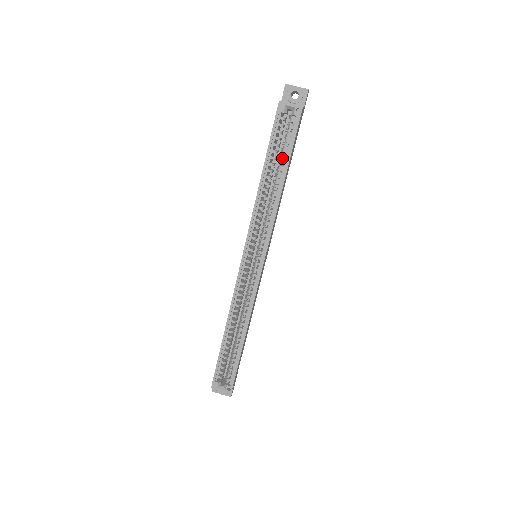
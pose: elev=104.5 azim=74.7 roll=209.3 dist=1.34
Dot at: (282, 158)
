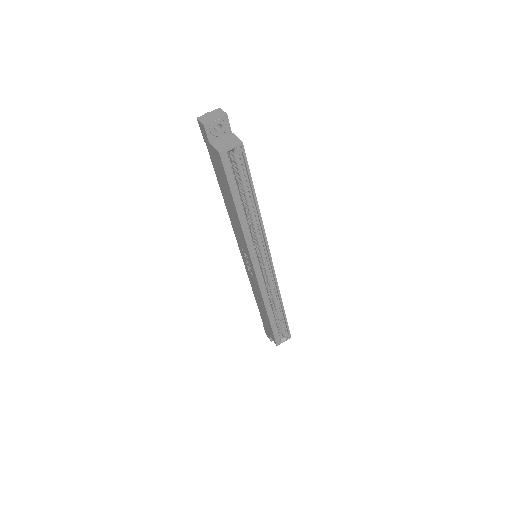
Dot at: (245, 189)
